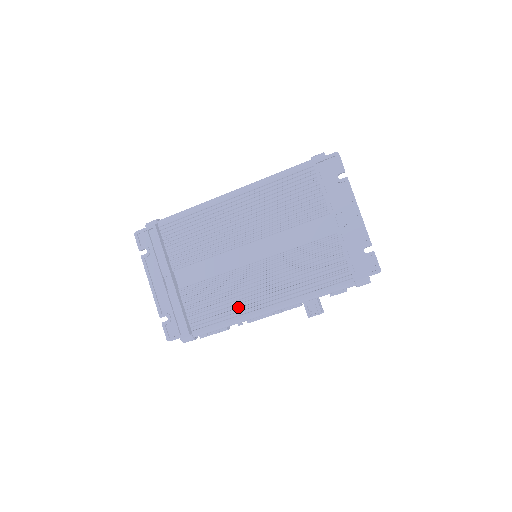
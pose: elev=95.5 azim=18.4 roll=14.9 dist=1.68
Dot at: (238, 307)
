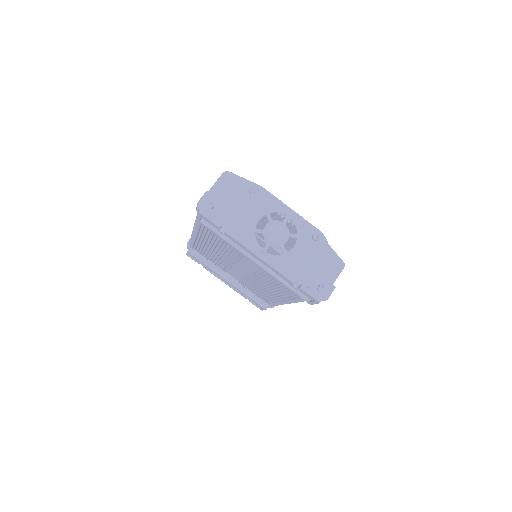
Dot at: (273, 297)
